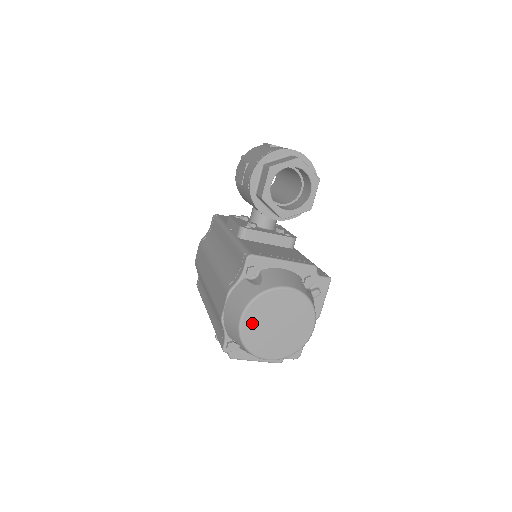
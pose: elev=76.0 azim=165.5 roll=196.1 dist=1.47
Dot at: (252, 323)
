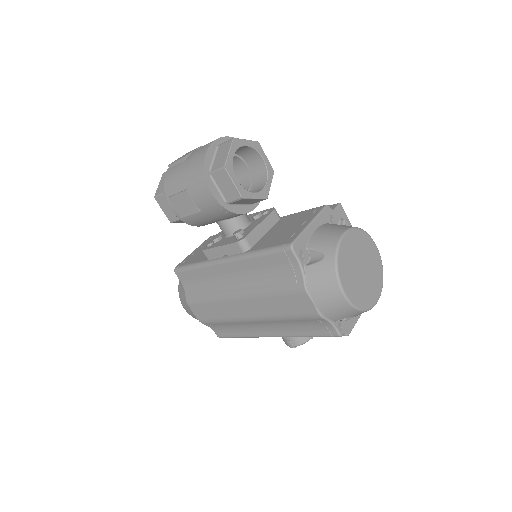
Dot at: (351, 288)
